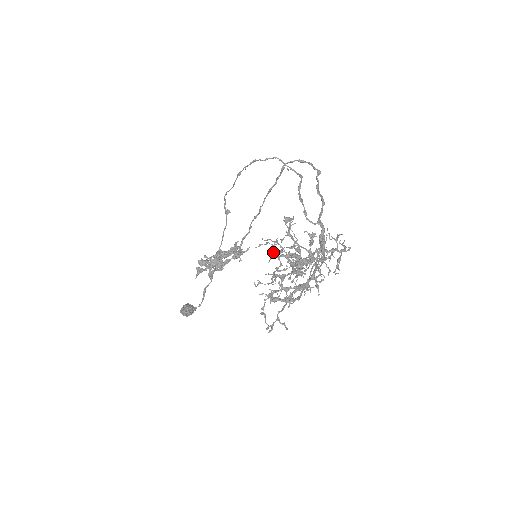
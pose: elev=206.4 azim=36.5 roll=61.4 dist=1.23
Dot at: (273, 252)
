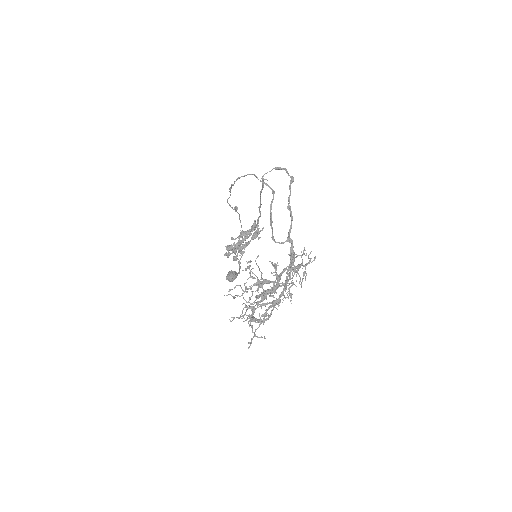
Dot at: (245, 287)
